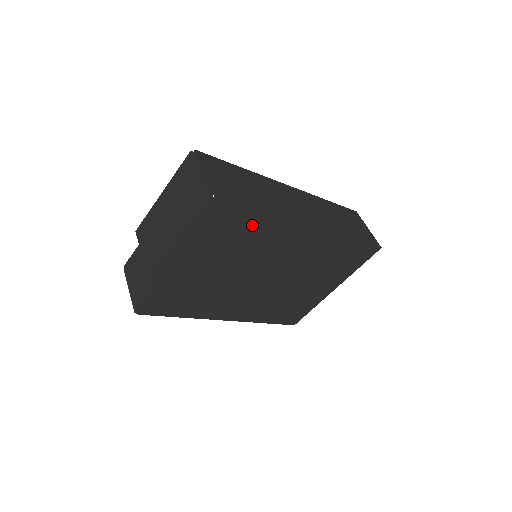
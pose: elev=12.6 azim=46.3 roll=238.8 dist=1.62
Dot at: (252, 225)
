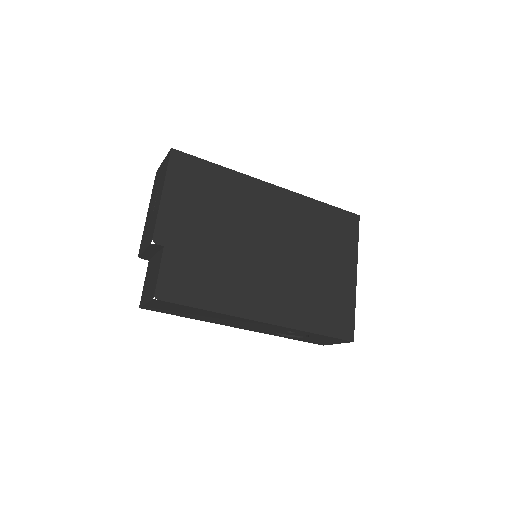
Dot at: (218, 180)
